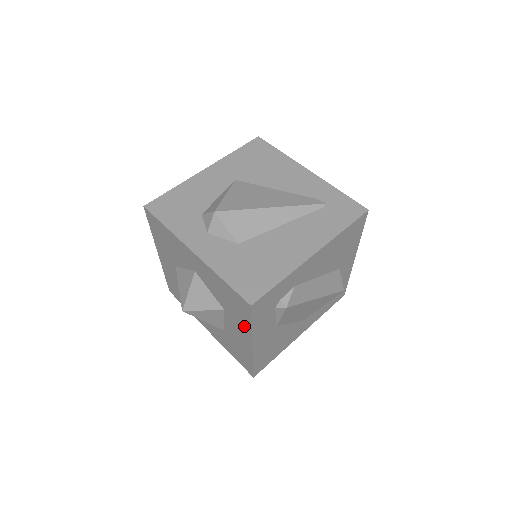
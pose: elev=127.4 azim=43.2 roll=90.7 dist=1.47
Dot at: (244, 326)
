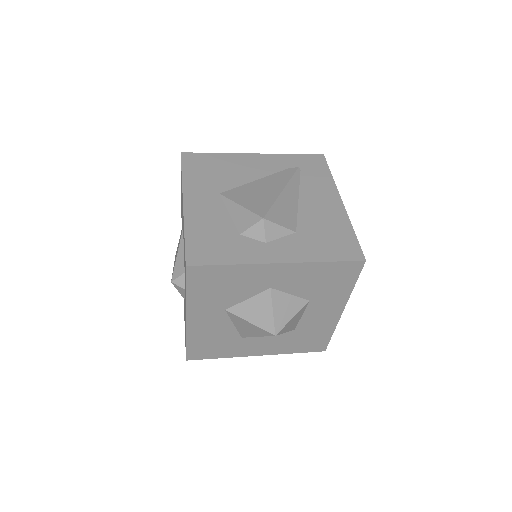
Dot at: (340, 295)
